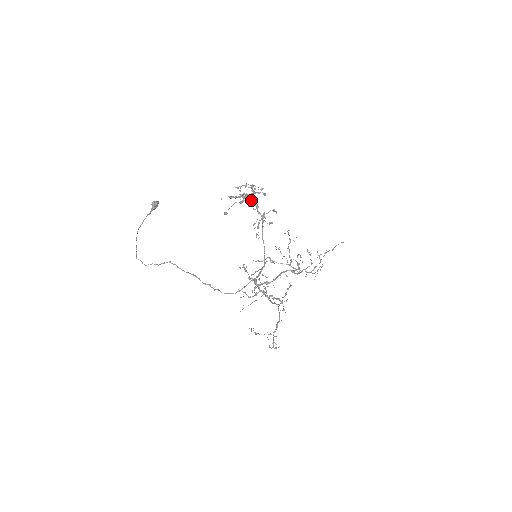
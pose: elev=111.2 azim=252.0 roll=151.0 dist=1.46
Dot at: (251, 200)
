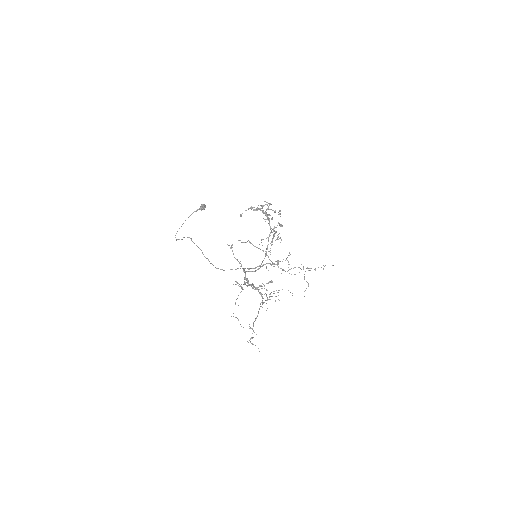
Dot at: (266, 214)
